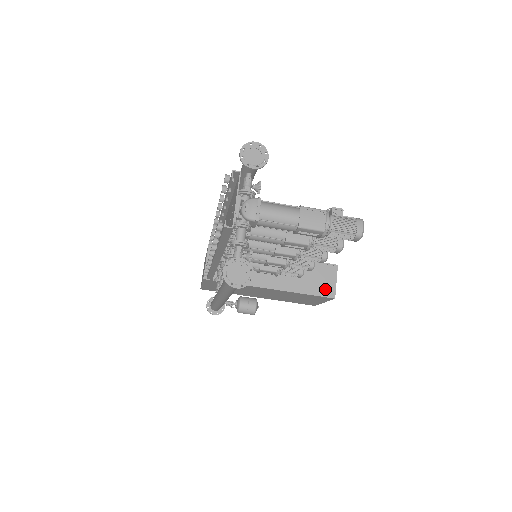
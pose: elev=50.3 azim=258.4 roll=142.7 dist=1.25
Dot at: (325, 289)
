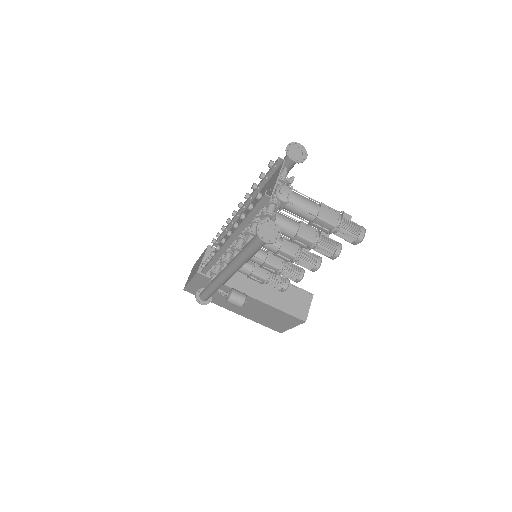
Dot at: (299, 311)
